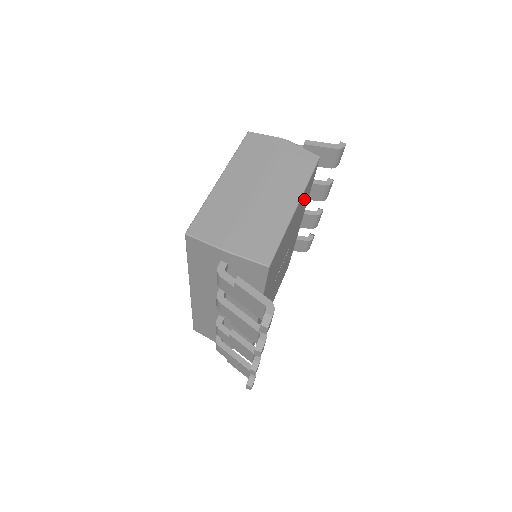
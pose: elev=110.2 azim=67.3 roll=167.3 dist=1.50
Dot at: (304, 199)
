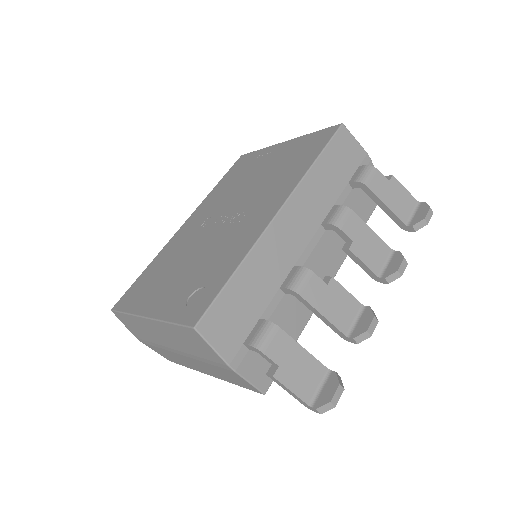
Dot at: occluded
